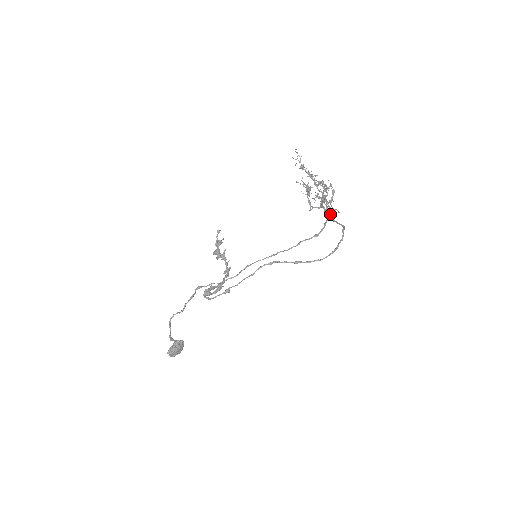
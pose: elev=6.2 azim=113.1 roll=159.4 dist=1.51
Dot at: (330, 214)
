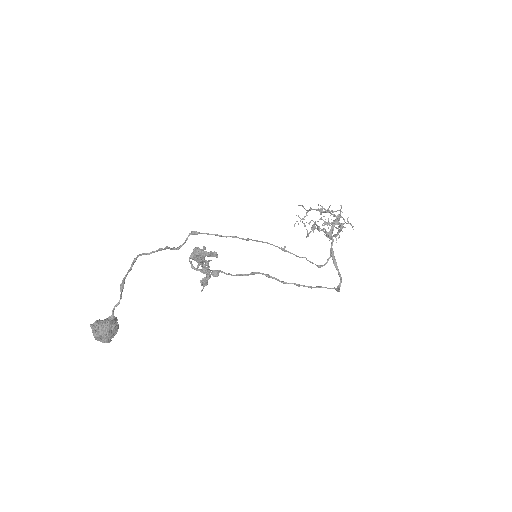
Dot at: (345, 227)
